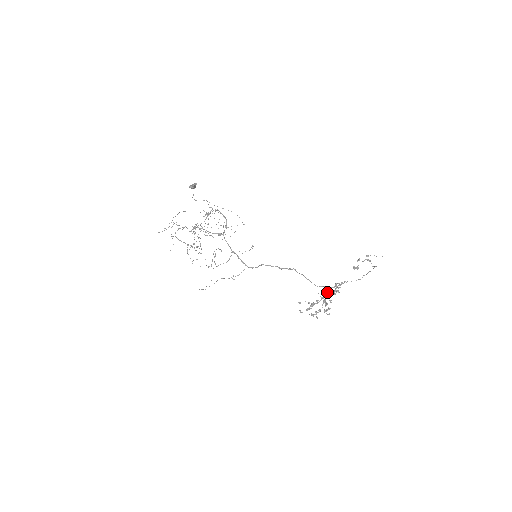
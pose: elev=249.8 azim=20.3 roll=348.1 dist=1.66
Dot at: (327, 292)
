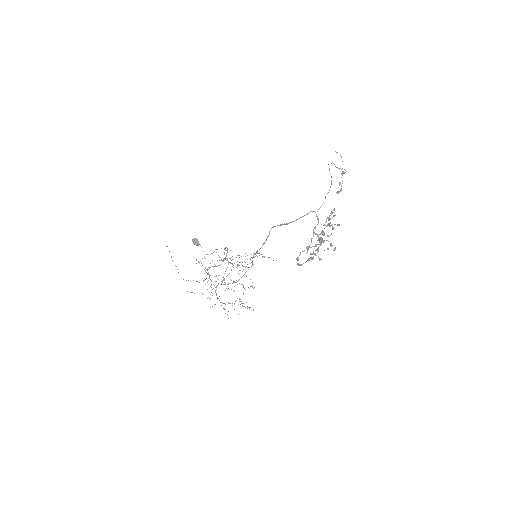
Dot at: (322, 231)
